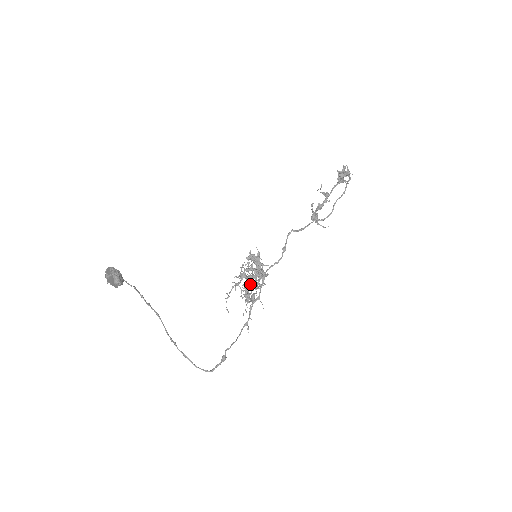
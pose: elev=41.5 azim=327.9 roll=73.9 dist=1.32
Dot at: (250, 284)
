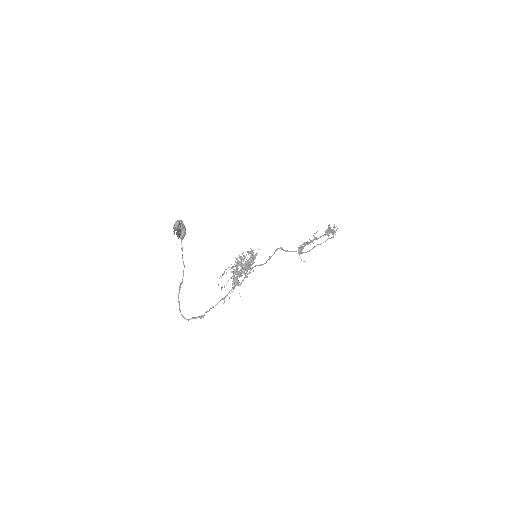
Dot at: (239, 271)
